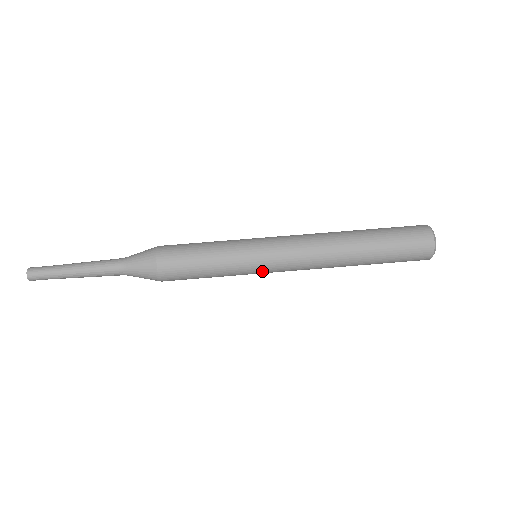
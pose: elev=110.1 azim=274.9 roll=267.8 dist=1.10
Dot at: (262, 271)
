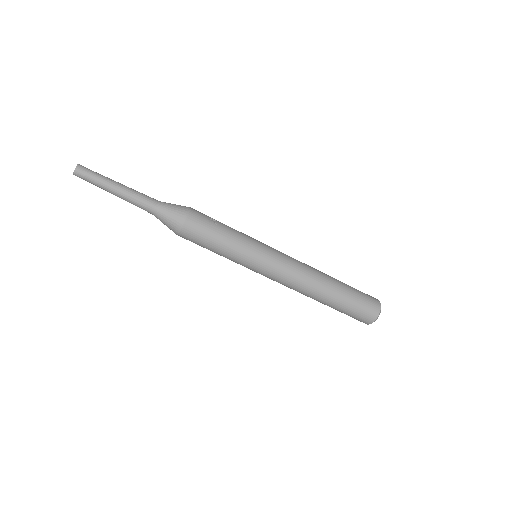
Dot at: occluded
